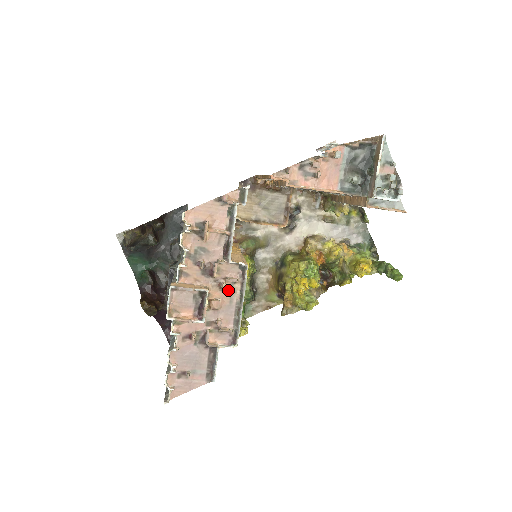
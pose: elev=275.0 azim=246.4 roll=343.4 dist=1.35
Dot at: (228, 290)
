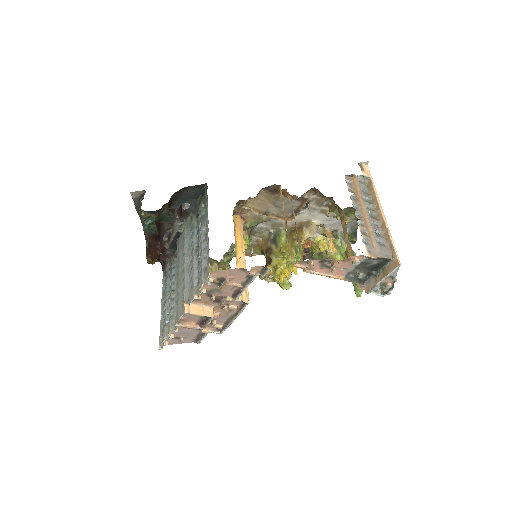
Dot at: (228, 309)
